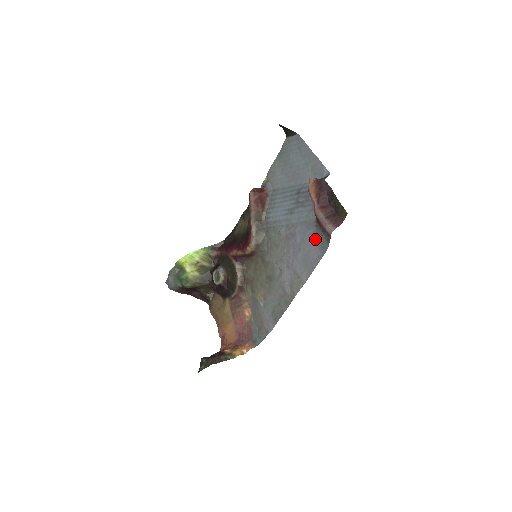
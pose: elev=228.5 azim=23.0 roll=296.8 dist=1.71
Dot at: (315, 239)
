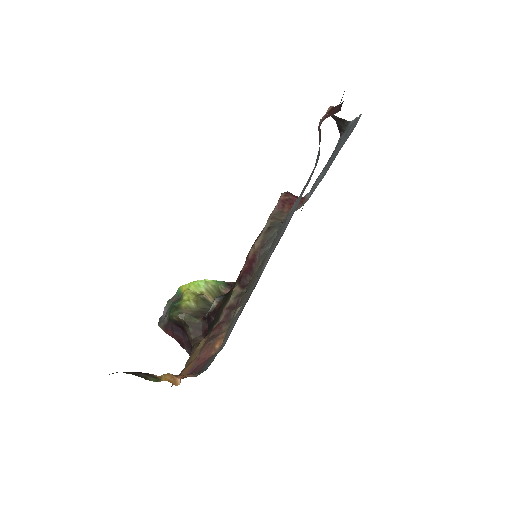
Dot at: (313, 170)
